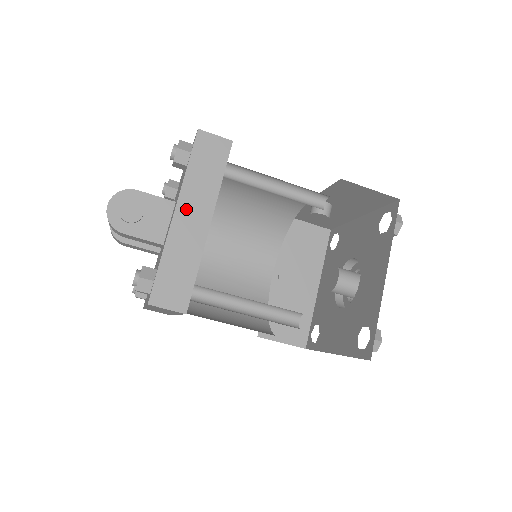
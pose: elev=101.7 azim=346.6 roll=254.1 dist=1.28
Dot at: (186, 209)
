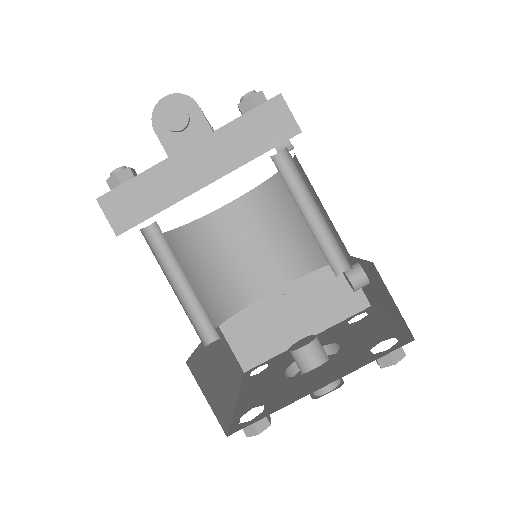
Dot at: (200, 153)
